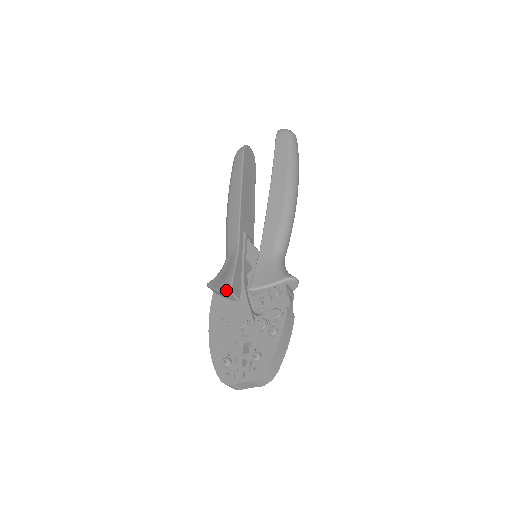
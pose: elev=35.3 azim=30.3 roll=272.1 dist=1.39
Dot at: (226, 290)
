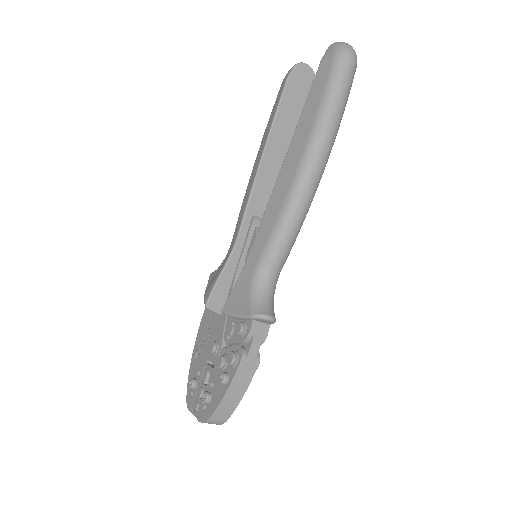
Dot at: (204, 302)
